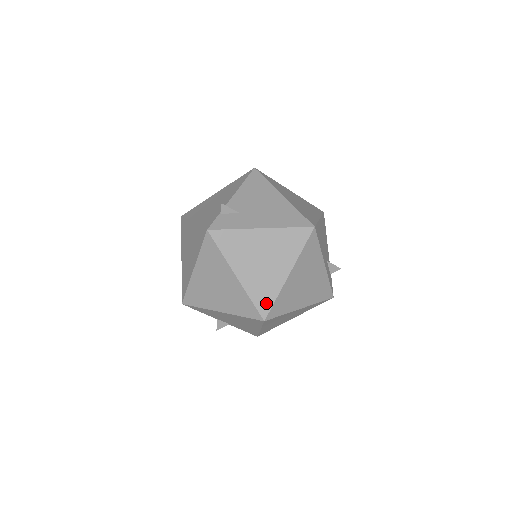
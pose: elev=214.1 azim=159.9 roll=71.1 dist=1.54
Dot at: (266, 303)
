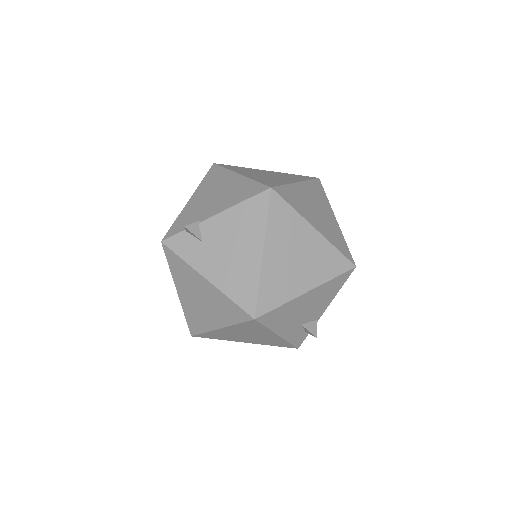
Dot at: (195, 328)
